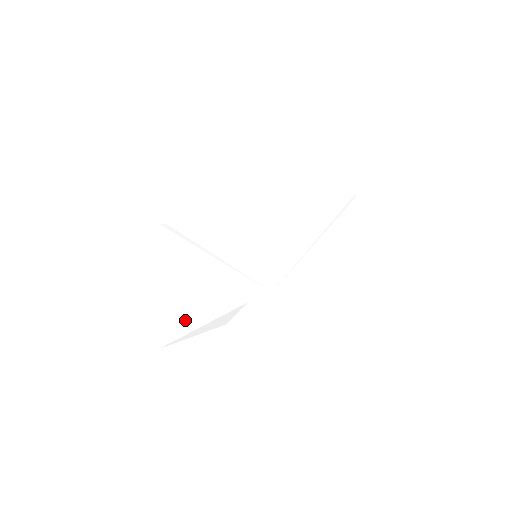
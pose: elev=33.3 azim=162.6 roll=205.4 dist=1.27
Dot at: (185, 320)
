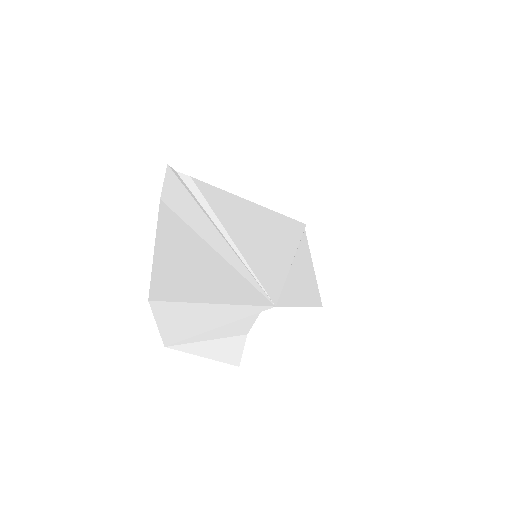
Dot at: (207, 314)
